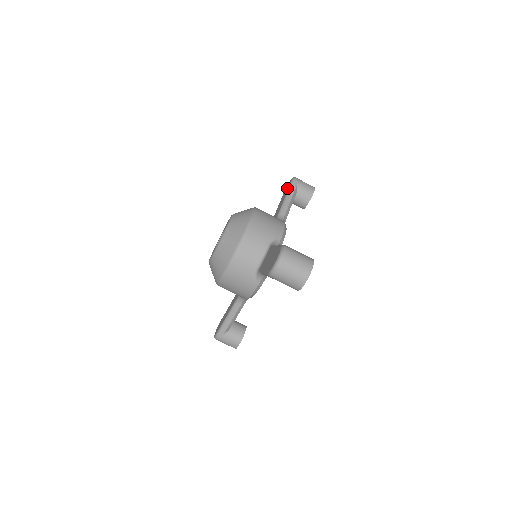
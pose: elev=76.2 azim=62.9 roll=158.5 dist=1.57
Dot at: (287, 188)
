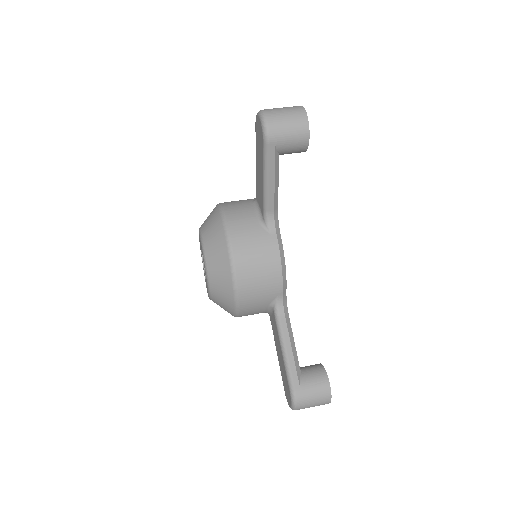
Dot at: occluded
